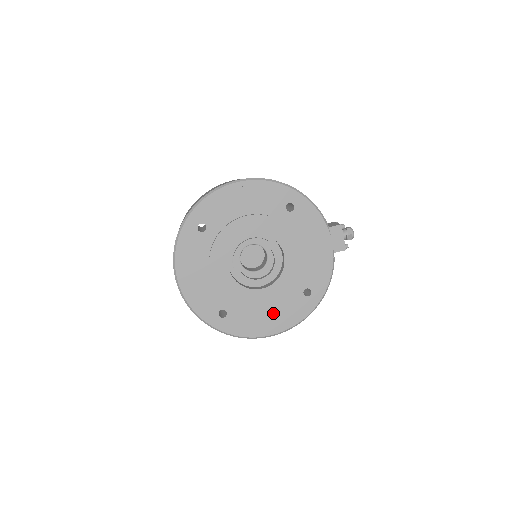
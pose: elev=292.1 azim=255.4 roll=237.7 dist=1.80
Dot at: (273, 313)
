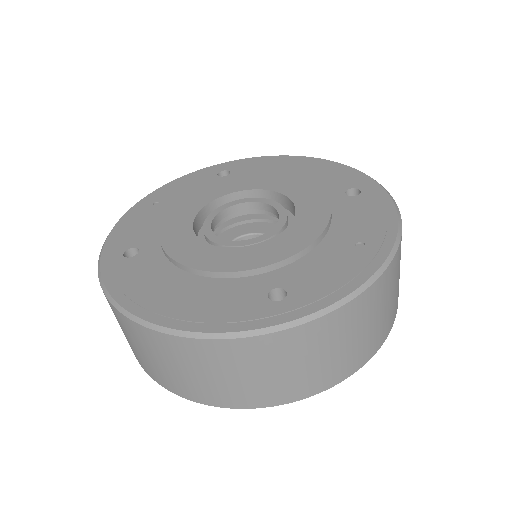
Dot at: (347, 236)
